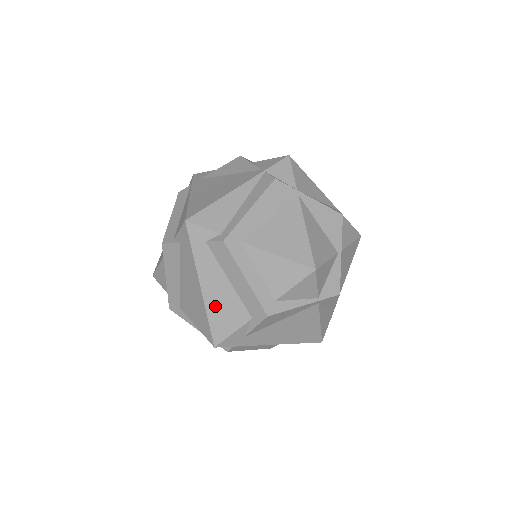
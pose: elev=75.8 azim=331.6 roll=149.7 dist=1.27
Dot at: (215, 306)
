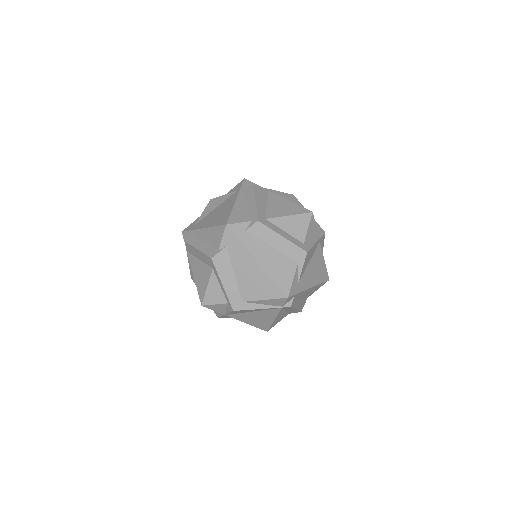
Dot at: (273, 269)
